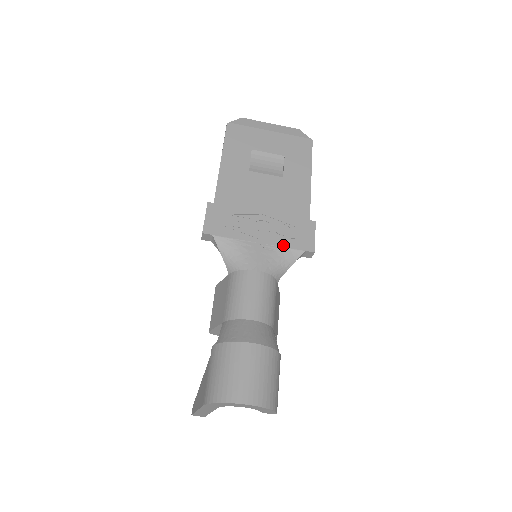
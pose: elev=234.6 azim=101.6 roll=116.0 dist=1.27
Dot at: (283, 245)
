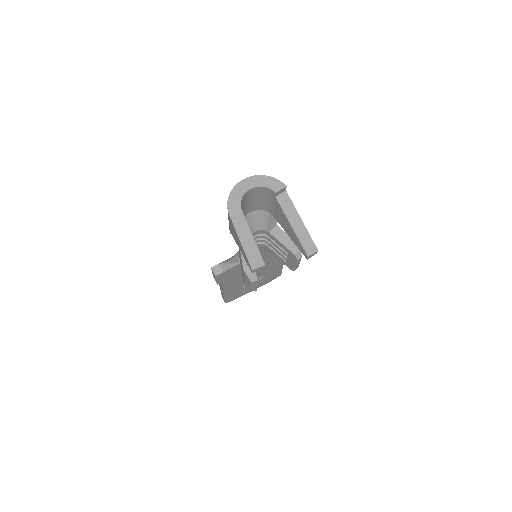
Dot at: occluded
